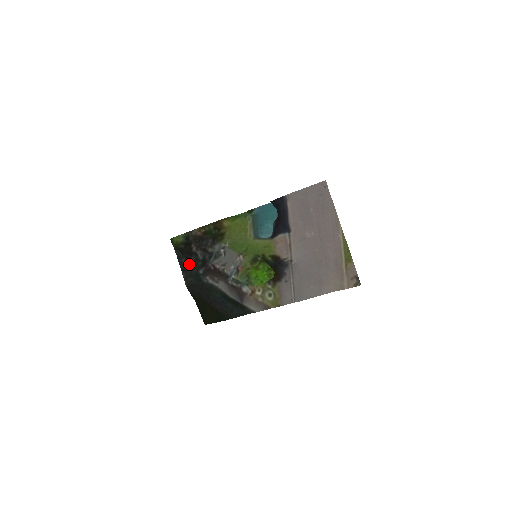
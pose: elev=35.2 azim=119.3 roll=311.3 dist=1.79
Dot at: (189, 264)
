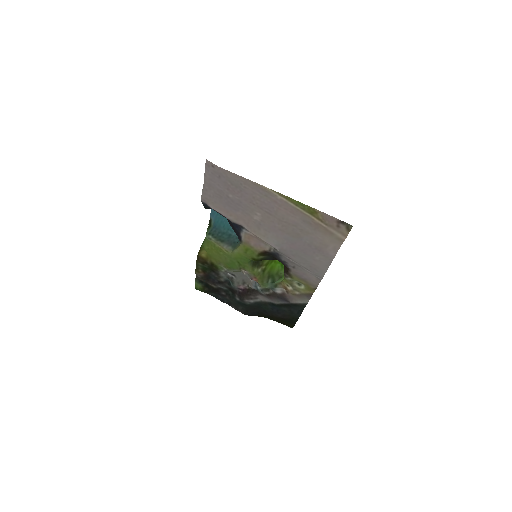
Dot at: (226, 298)
